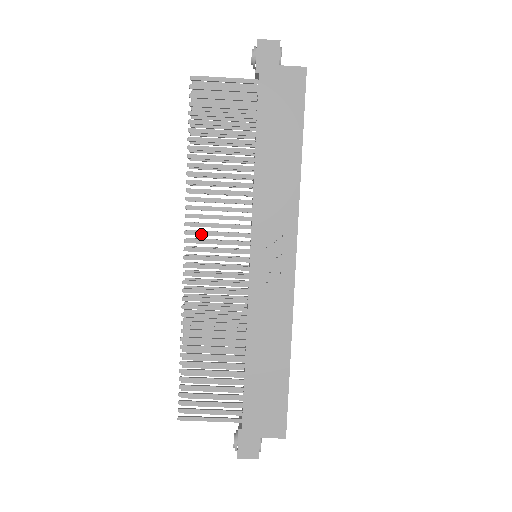
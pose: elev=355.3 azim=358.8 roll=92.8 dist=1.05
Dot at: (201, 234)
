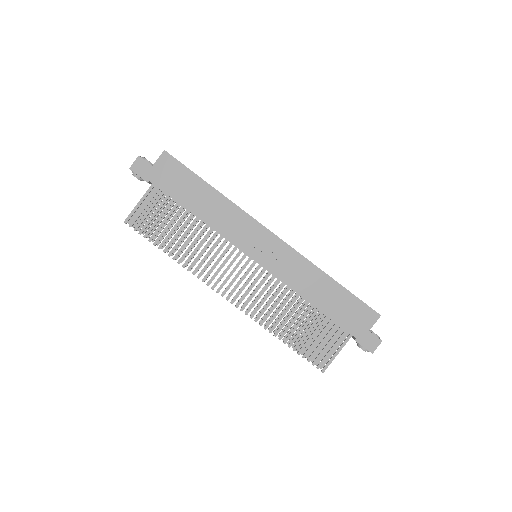
Dot at: occluded
